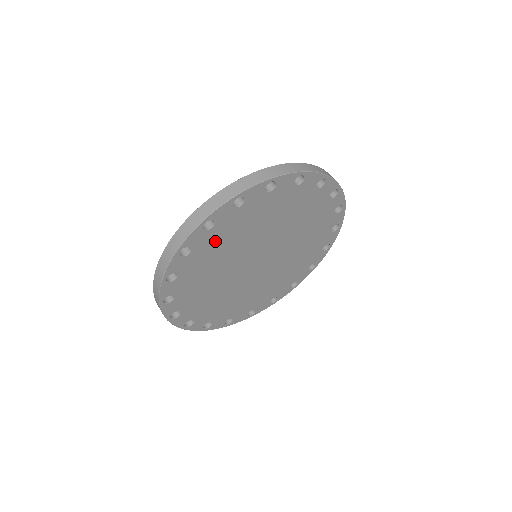
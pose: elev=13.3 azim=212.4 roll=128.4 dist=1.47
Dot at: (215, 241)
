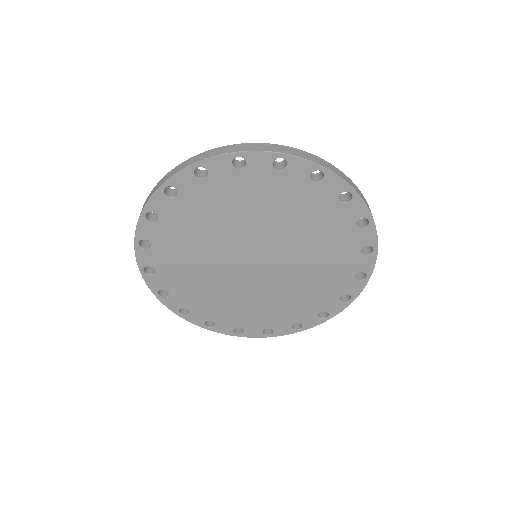
Dot at: (171, 255)
